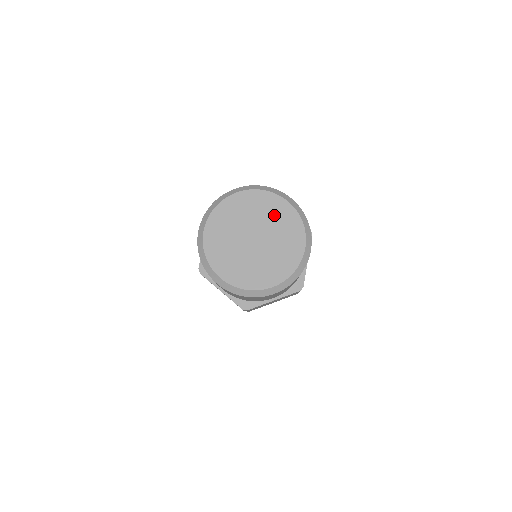
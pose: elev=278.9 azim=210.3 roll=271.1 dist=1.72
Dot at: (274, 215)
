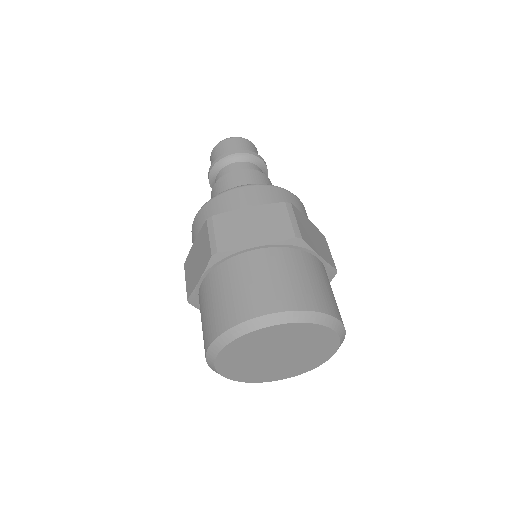
Dot at: (311, 340)
